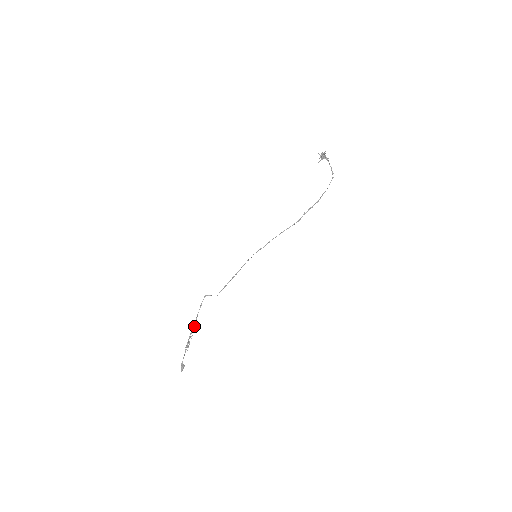
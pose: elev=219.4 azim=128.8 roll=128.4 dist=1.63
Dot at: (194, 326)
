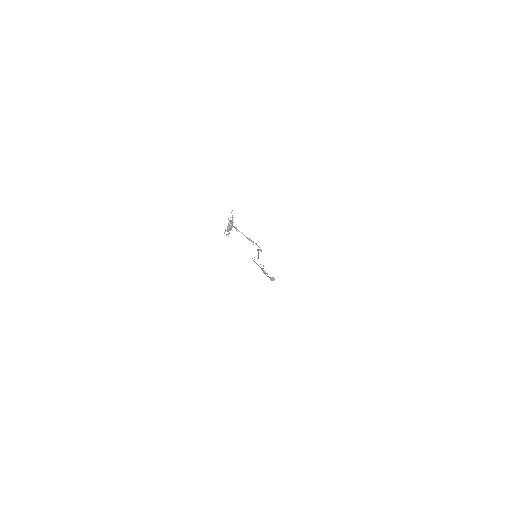
Dot at: occluded
